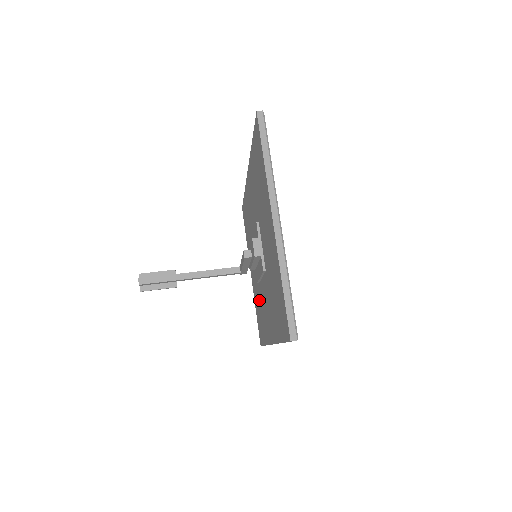
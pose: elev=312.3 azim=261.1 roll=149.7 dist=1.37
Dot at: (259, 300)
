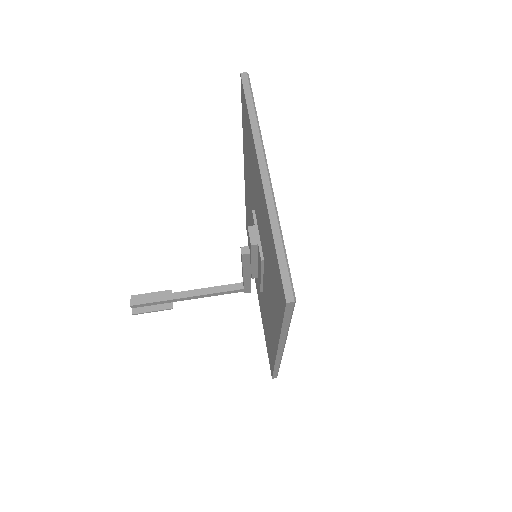
Dot at: (265, 315)
